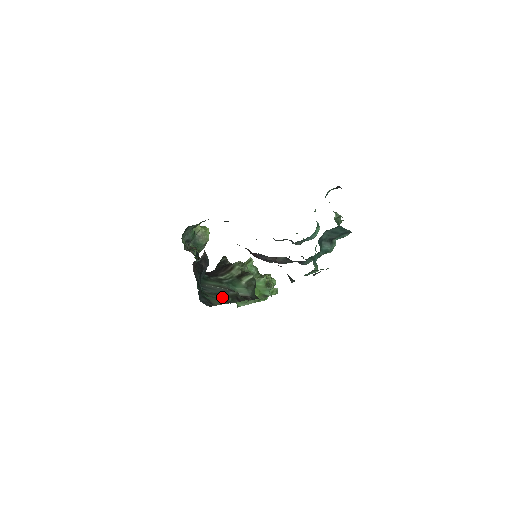
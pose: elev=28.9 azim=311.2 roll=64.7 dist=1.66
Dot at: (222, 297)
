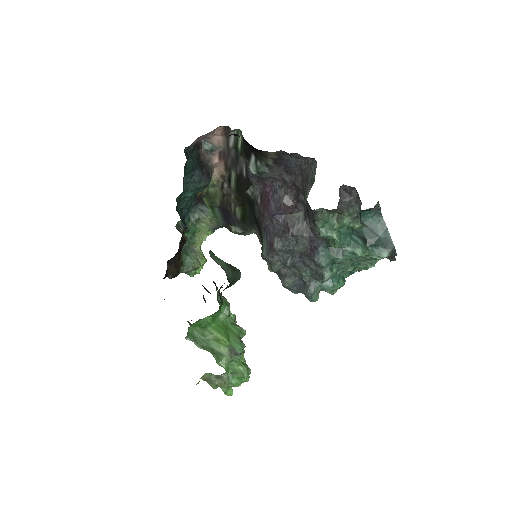
Dot at: occluded
